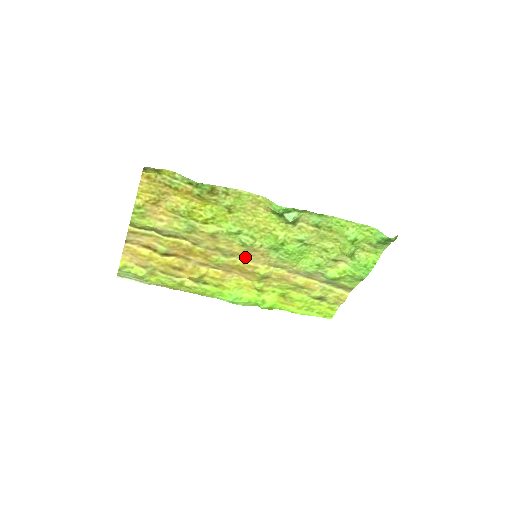
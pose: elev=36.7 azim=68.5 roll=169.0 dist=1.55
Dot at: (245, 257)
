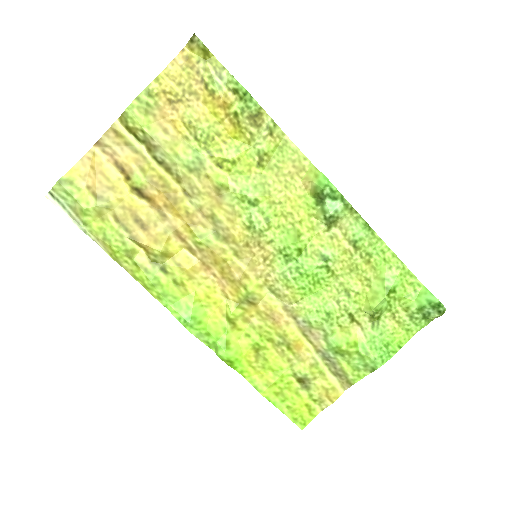
Dot at: (240, 252)
